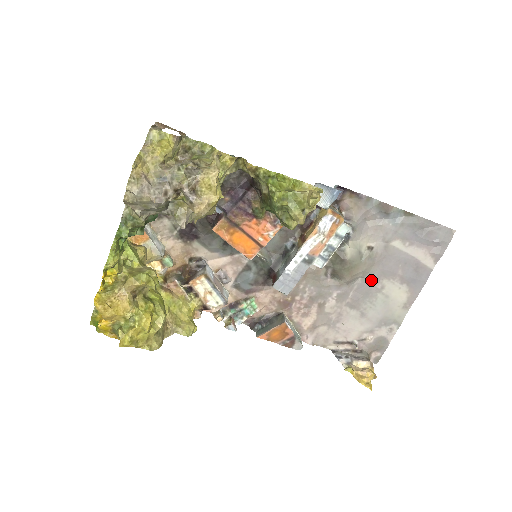
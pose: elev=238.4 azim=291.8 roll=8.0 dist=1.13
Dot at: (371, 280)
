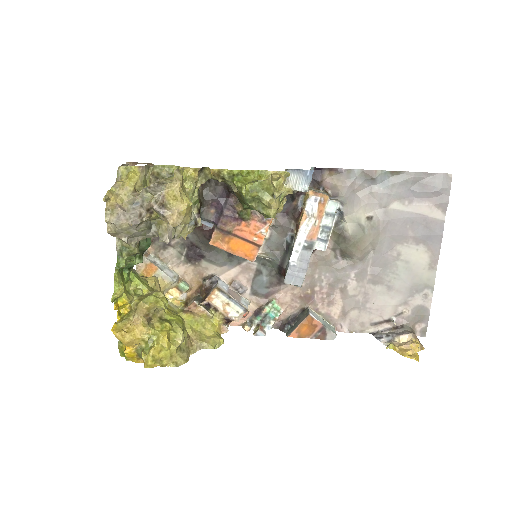
Dot at: (384, 250)
